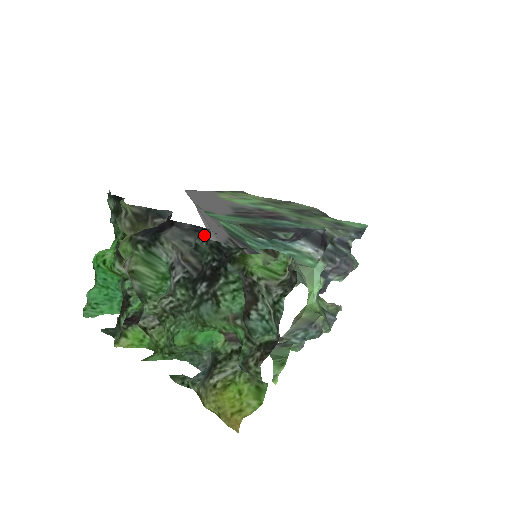
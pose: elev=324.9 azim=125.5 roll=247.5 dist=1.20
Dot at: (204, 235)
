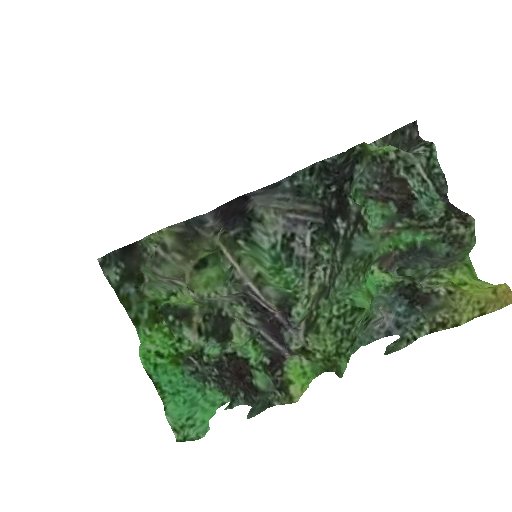
Dot at: (297, 172)
